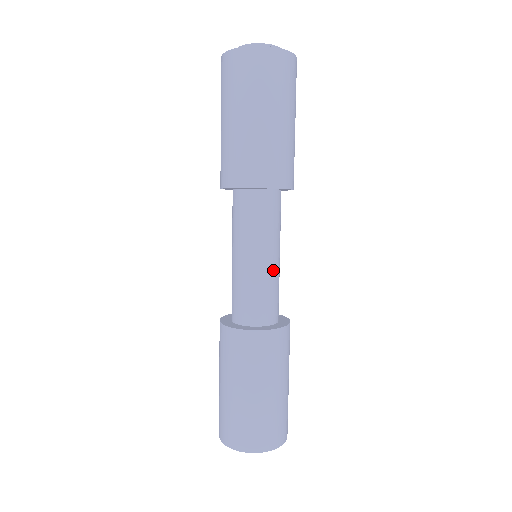
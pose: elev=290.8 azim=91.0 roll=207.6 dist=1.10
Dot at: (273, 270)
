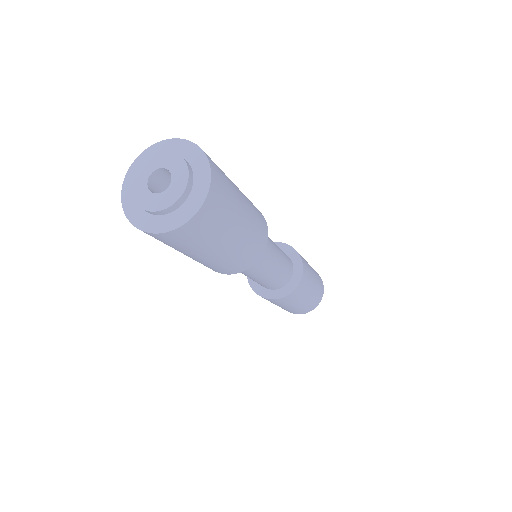
Dot at: (277, 267)
